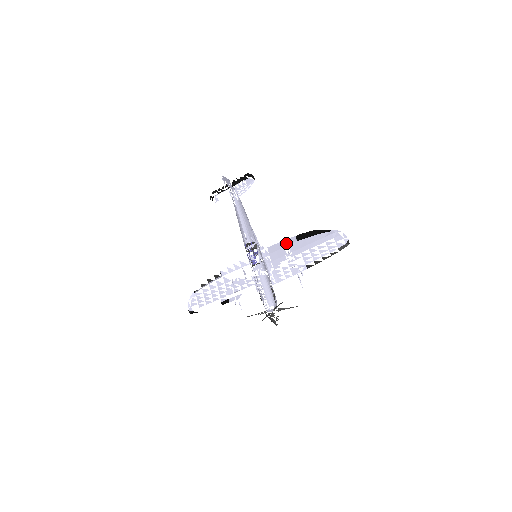
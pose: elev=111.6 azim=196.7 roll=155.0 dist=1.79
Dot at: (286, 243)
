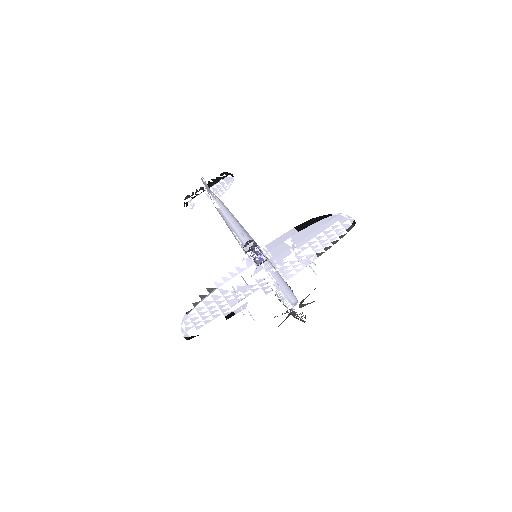
Dot at: (286, 237)
